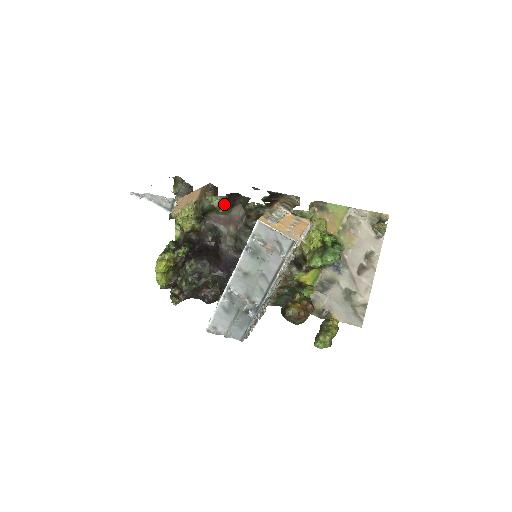
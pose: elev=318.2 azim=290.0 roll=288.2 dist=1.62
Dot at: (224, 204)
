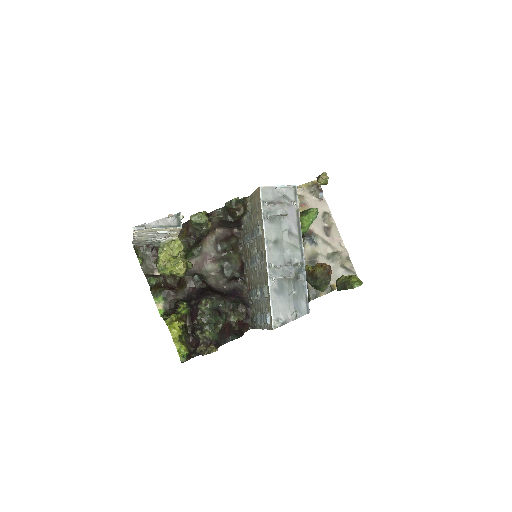
Dot at: (208, 219)
